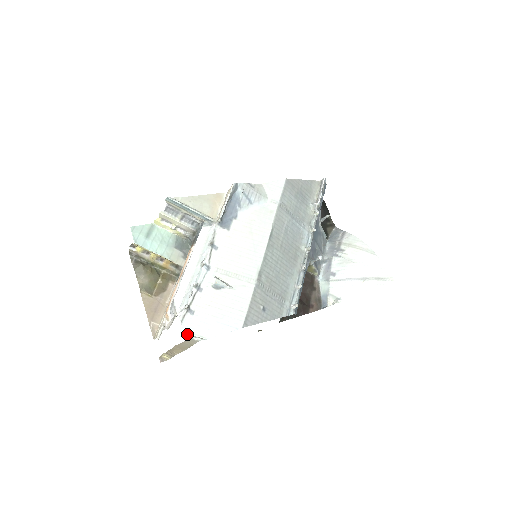
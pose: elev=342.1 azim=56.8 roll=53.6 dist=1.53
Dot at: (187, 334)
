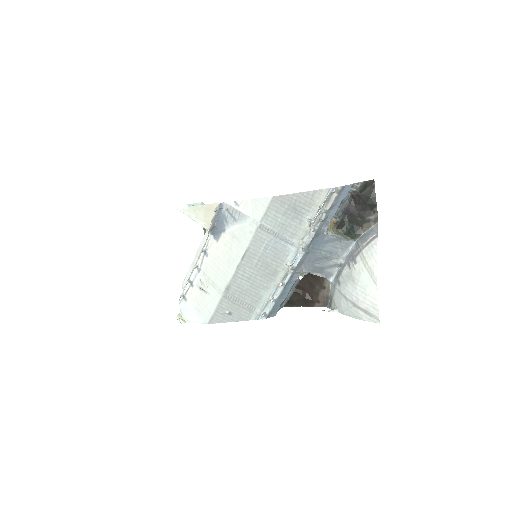
Dot at: (181, 313)
